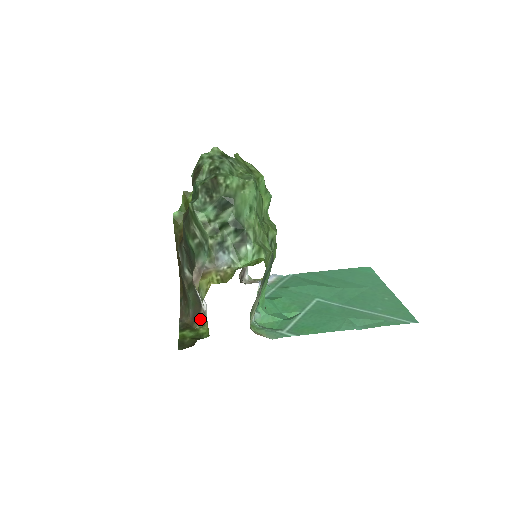
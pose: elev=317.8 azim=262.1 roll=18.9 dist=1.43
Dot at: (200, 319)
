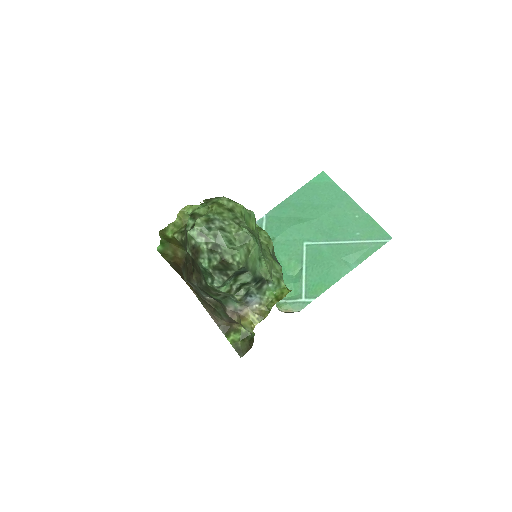
Dot at: (238, 323)
